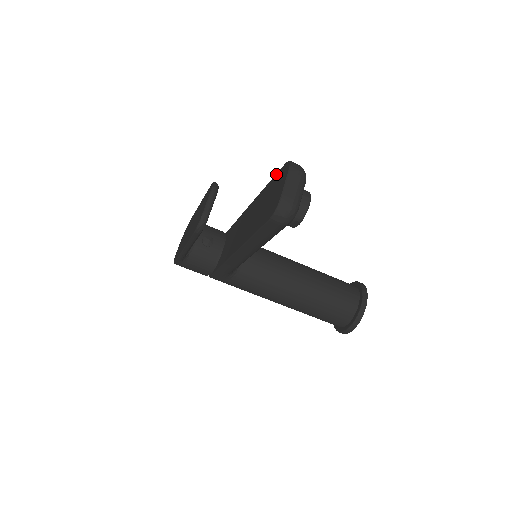
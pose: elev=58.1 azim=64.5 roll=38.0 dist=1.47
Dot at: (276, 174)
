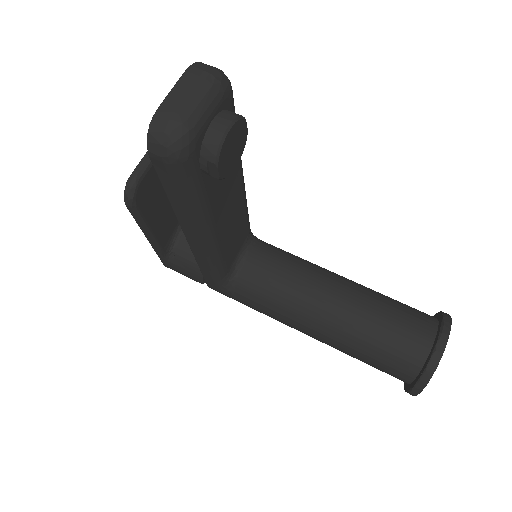
Dot at: occluded
